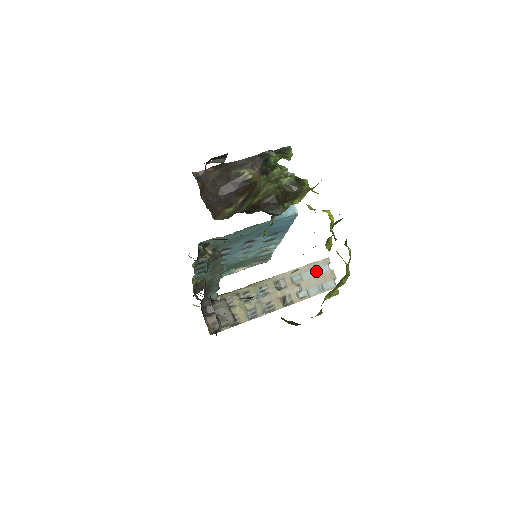
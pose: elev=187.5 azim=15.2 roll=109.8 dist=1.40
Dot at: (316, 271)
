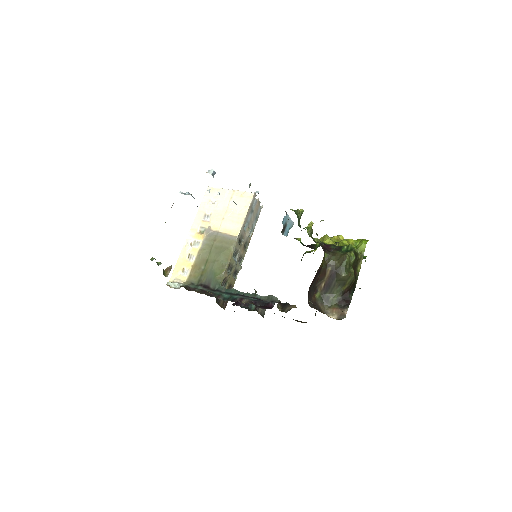
Dot at: (252, 210)
